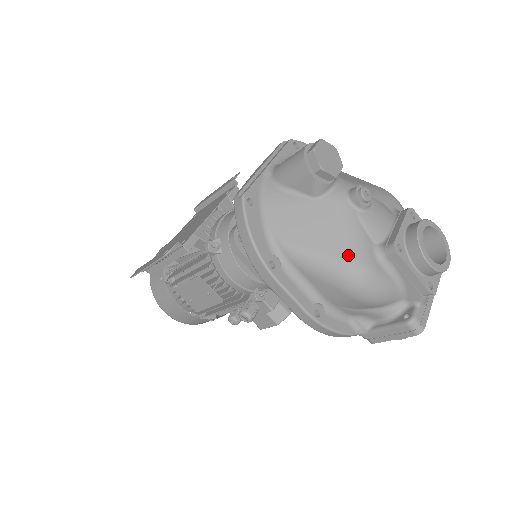
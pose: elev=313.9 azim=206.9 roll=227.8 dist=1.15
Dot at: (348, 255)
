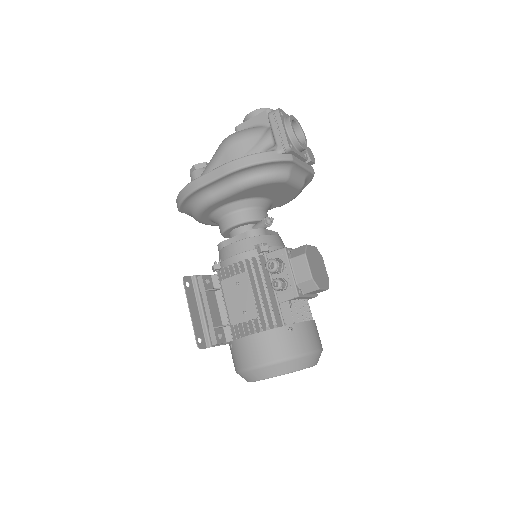
Dot at: occluded
